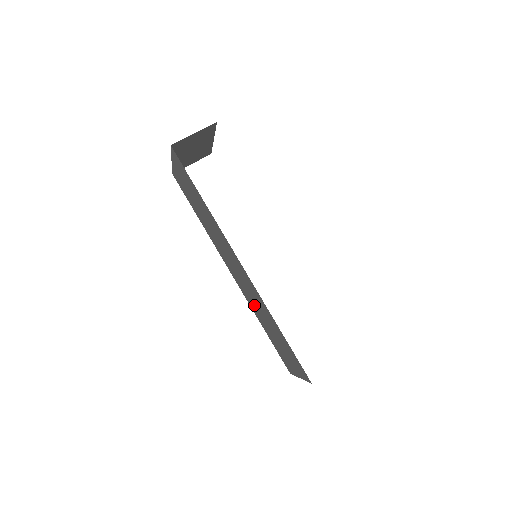
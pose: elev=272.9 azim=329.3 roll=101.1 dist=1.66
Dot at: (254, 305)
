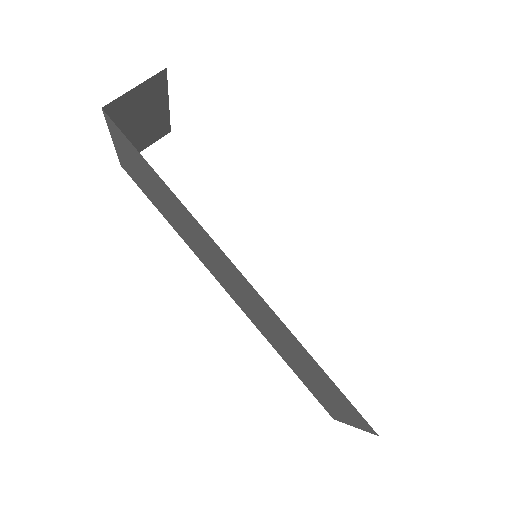
Dot at: (265, 328)
